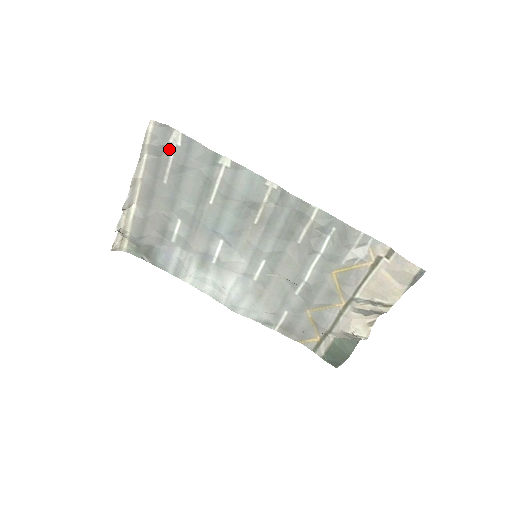
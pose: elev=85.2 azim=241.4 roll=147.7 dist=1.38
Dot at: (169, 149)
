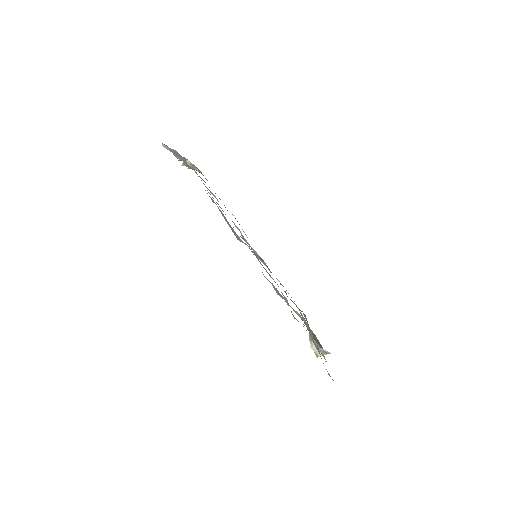
Dot at: (184, 162)
